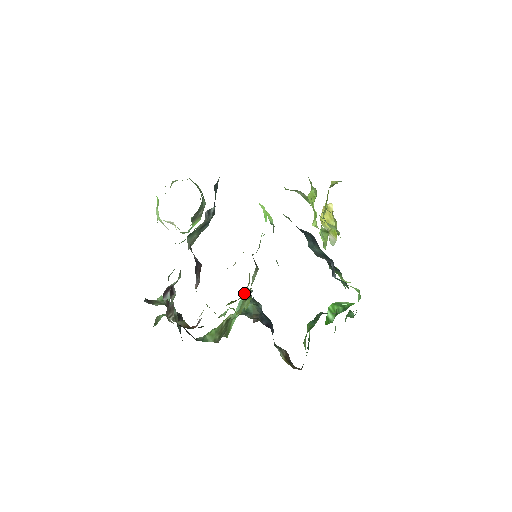
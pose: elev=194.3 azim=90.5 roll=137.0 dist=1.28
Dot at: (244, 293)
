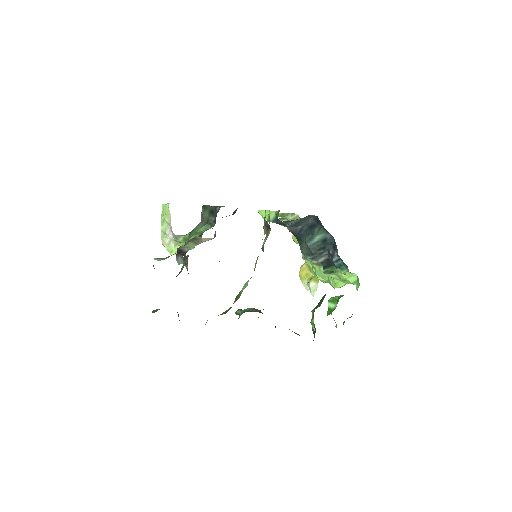
Dot at: occluded
